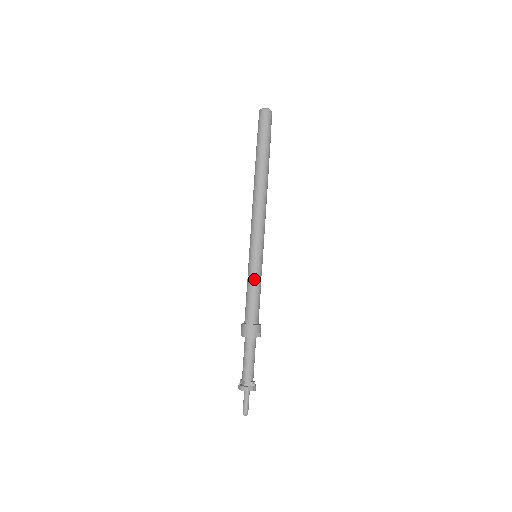
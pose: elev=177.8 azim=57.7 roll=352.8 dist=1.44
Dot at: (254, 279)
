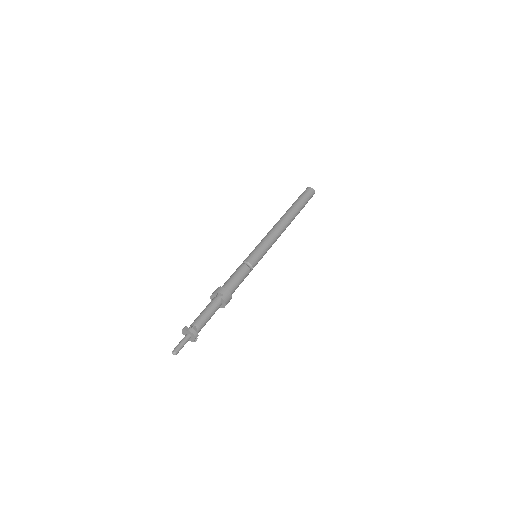
Dot at: (242, 264)
